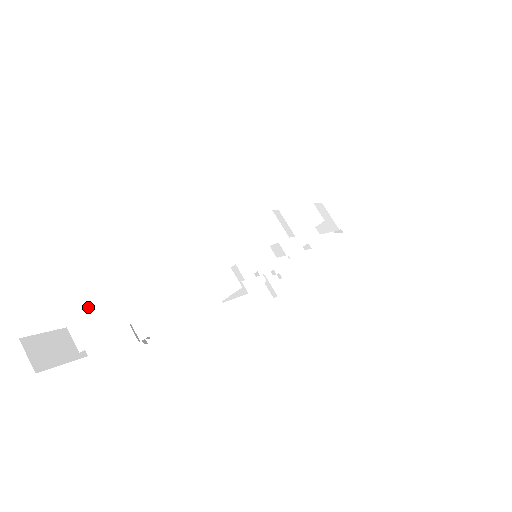
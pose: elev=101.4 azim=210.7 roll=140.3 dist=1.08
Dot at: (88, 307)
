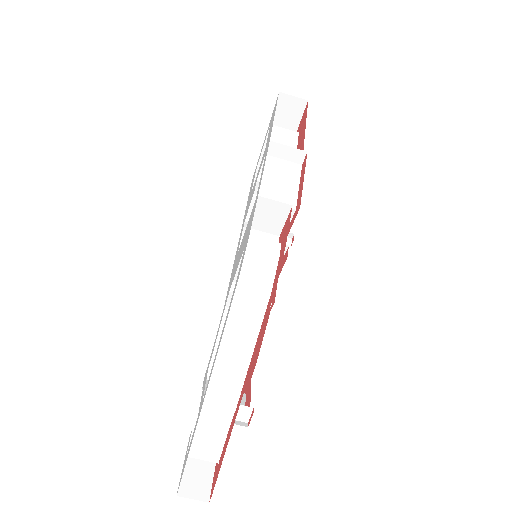
Dot at: (193, 437)
